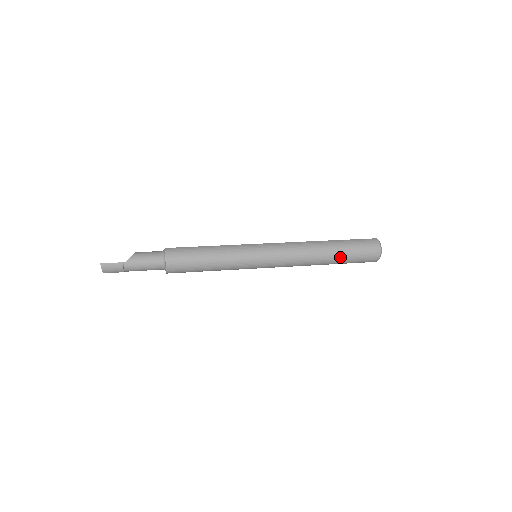
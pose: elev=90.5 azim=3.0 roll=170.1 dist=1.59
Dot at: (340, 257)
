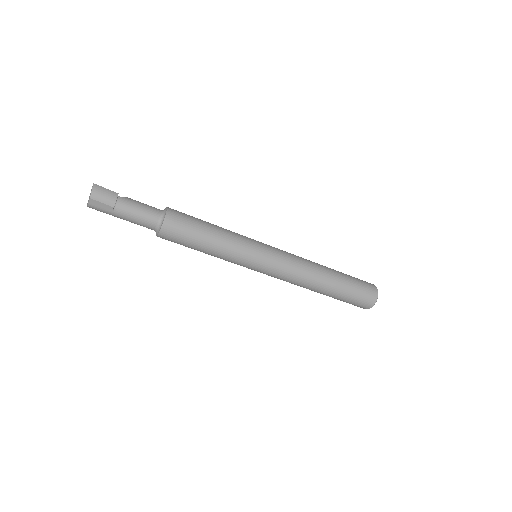
Dot at: (341, 280)
